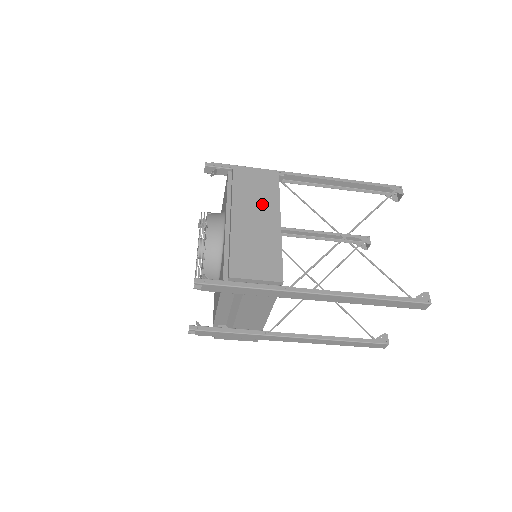
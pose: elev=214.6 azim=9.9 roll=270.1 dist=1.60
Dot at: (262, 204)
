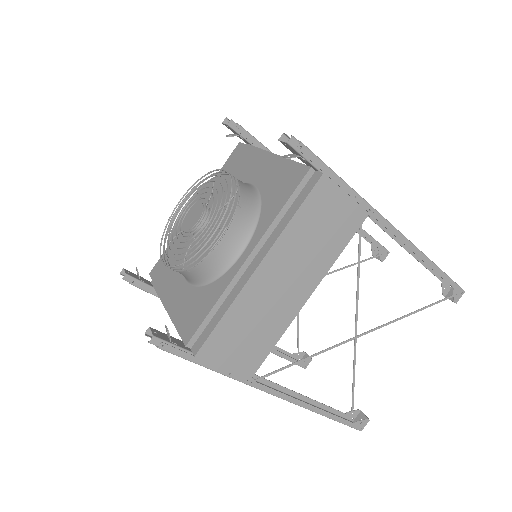
Dot at: (309, 262)
